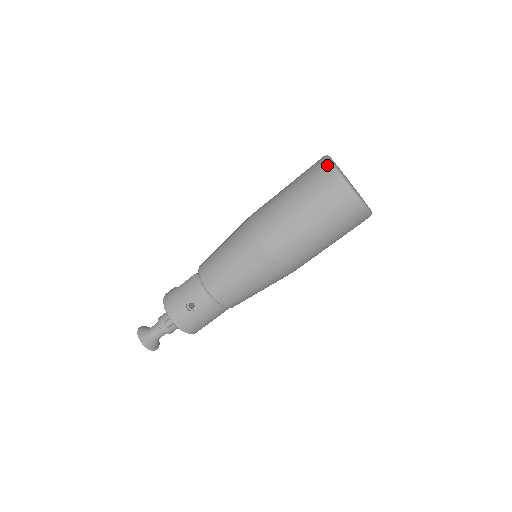
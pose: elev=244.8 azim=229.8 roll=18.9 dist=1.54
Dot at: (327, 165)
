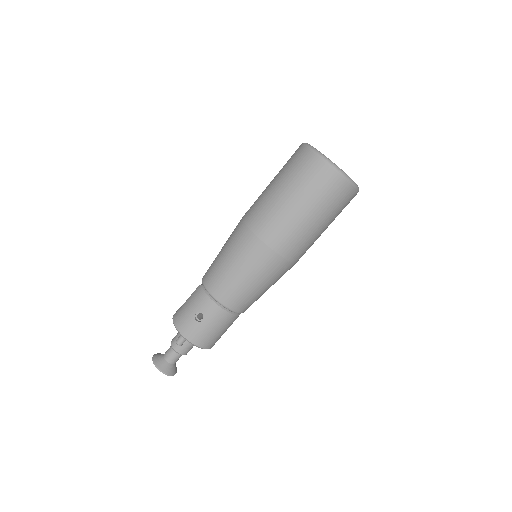
Dot at: (304, 148)
